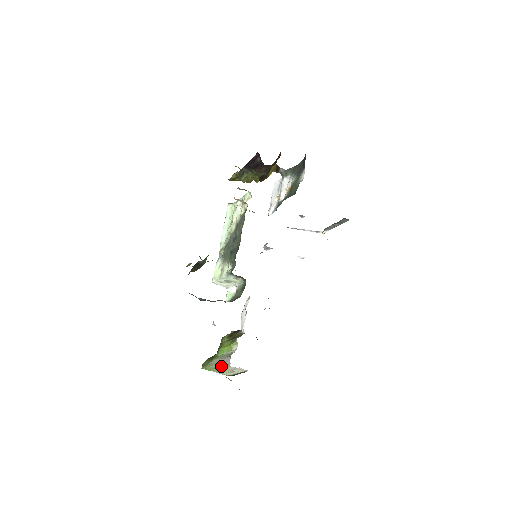
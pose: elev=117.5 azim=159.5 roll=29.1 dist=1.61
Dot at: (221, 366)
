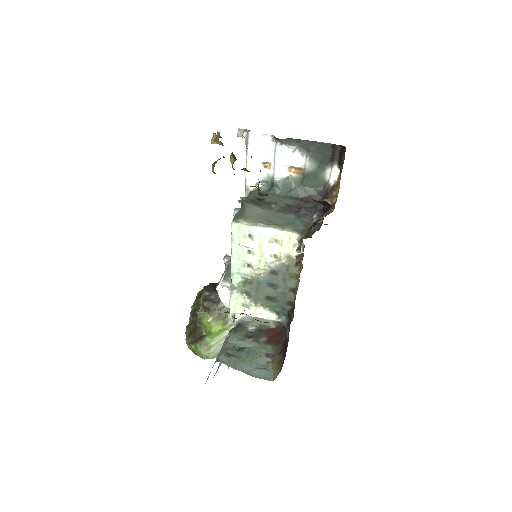
Dot at: occluded
